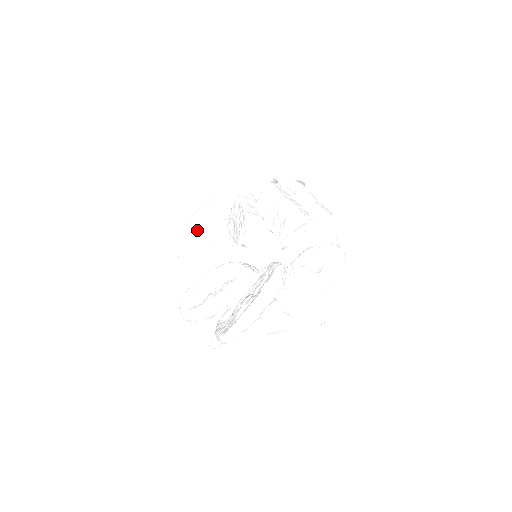
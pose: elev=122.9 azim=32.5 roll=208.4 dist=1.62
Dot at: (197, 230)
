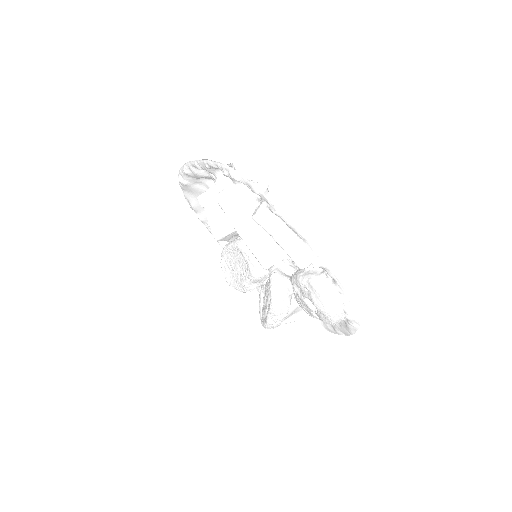
Dot at: (194, 196)
